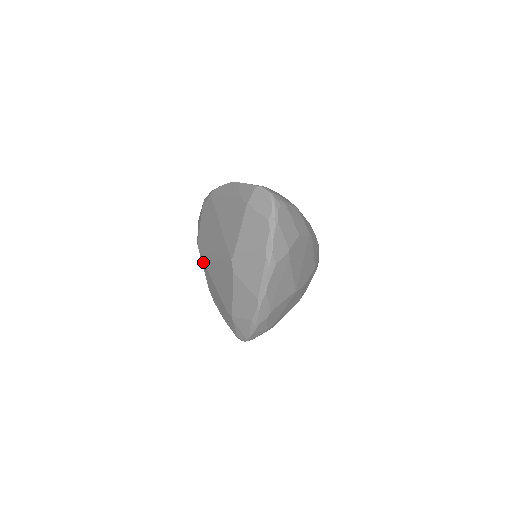
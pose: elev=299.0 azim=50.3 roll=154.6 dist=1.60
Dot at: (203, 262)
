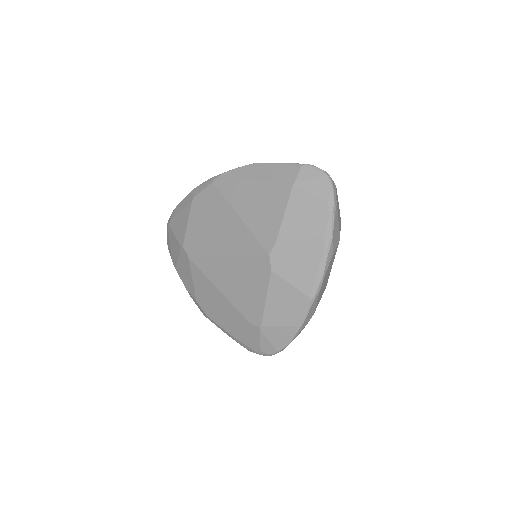
Dot at: (196, 267)
